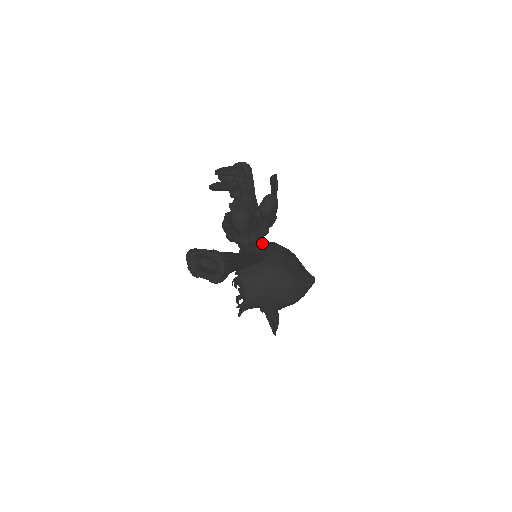
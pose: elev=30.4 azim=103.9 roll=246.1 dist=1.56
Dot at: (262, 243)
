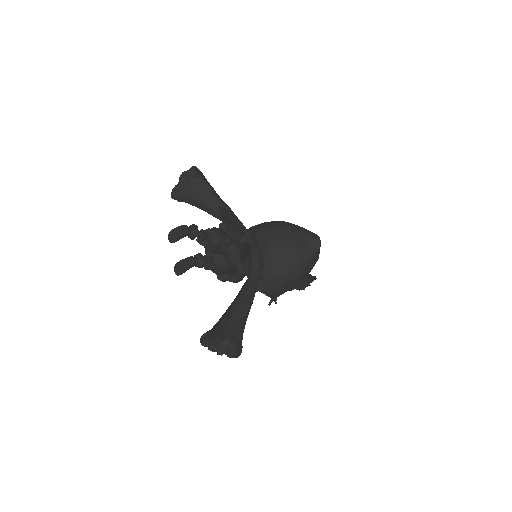
Dot at: (253, 252)
